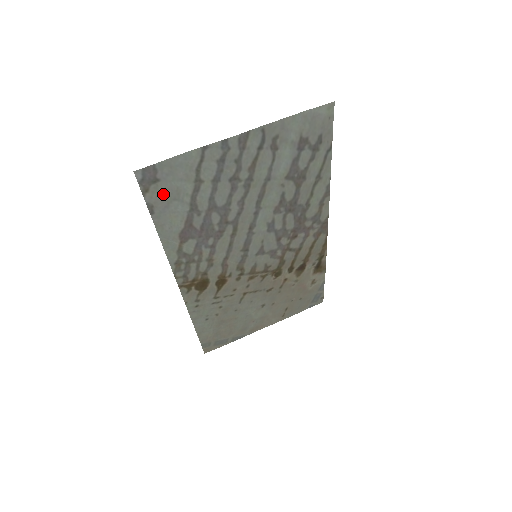
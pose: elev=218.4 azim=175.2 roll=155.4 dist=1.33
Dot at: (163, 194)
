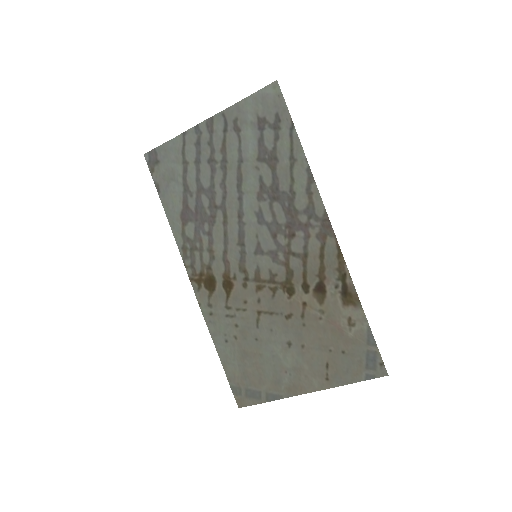
Dot at: (164, 174)
